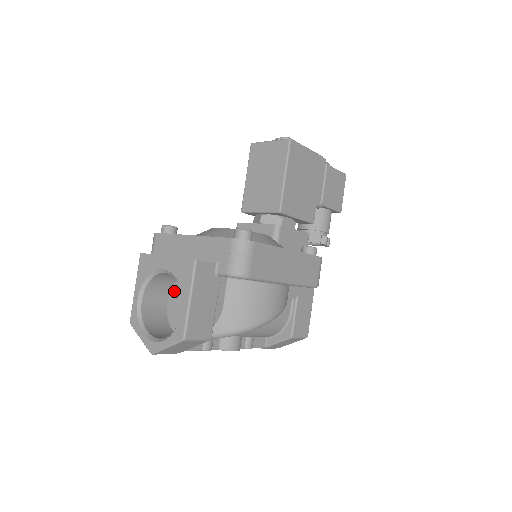
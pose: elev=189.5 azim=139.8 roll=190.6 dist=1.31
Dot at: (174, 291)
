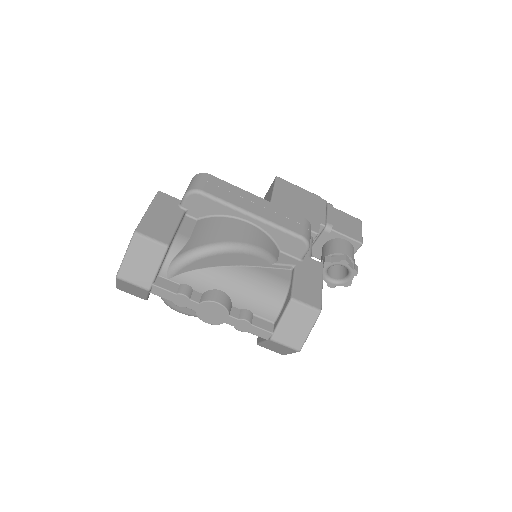
Dot at: occluded
